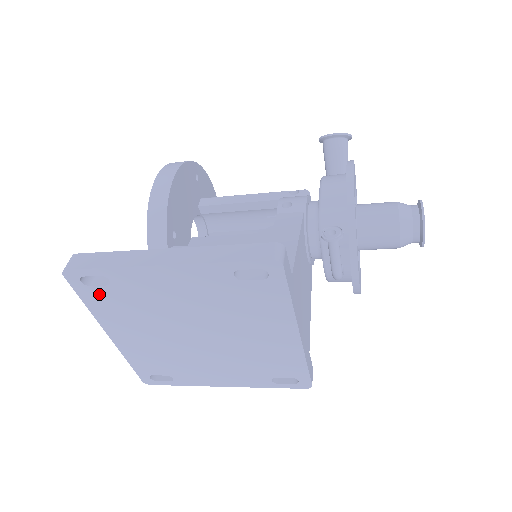
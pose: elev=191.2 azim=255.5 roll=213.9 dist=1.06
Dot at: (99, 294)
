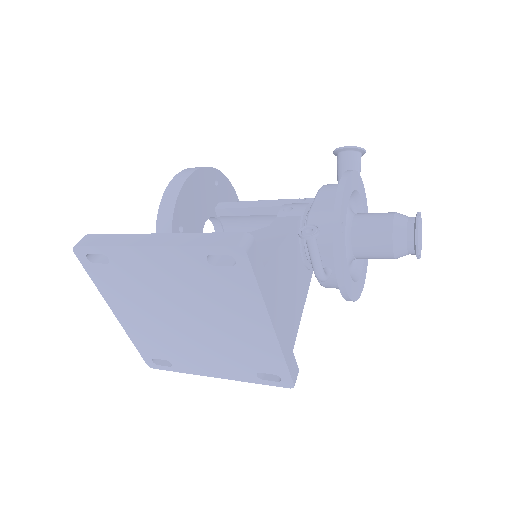
Dot at: (102, 272)
